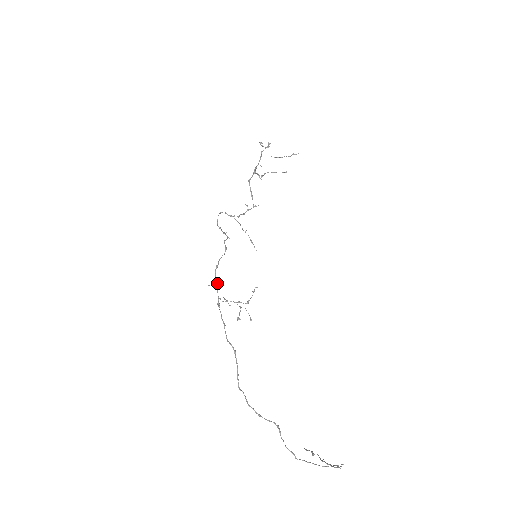
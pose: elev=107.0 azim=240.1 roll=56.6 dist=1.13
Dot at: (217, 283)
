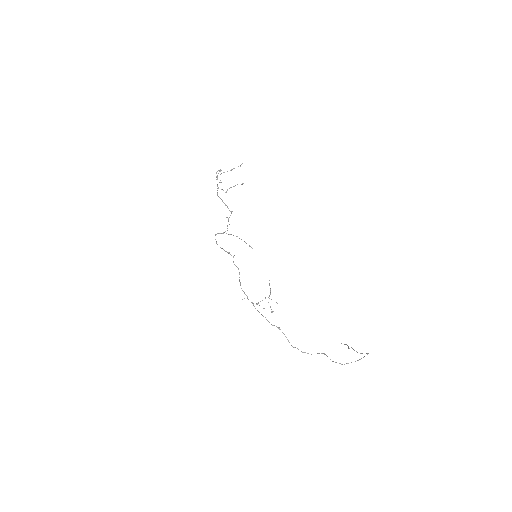
Dot at: (247, 296)
